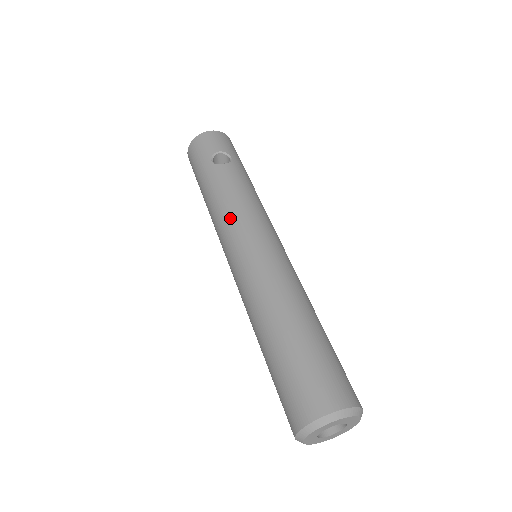
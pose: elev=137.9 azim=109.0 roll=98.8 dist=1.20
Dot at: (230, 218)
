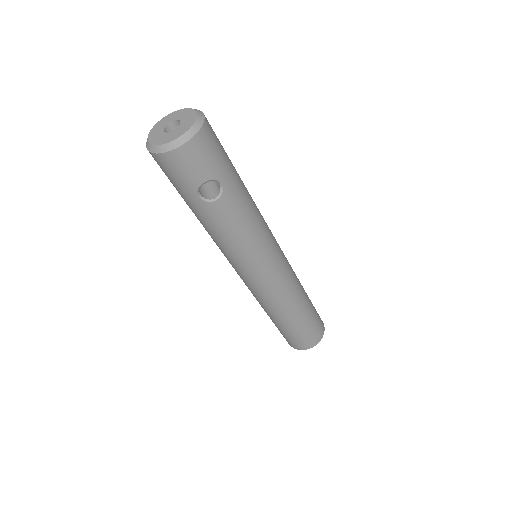
Dot at: (235, 257)
